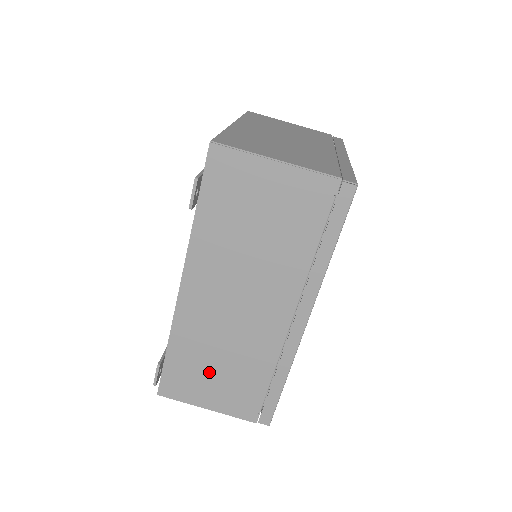
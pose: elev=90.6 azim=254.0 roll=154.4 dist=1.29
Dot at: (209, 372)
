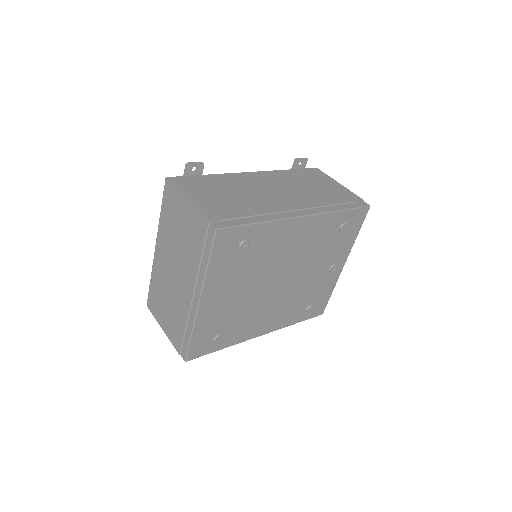
Dot at: (217, 192)
